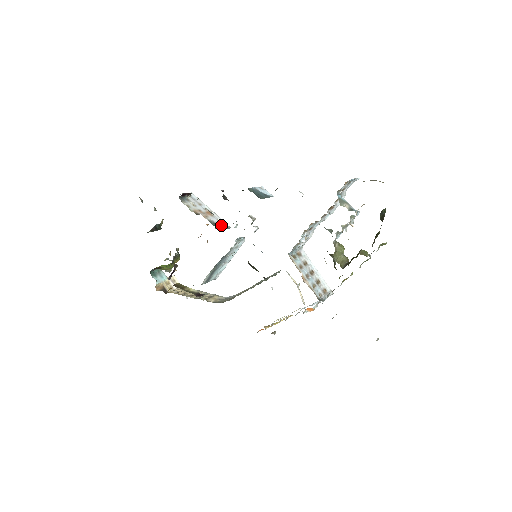
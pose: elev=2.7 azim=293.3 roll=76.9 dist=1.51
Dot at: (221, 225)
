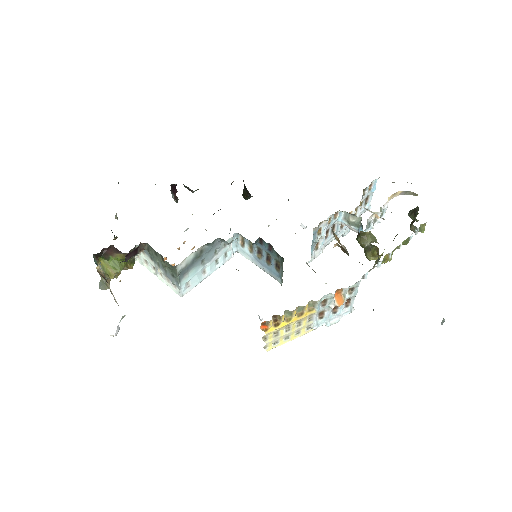
Dot at: occluded
